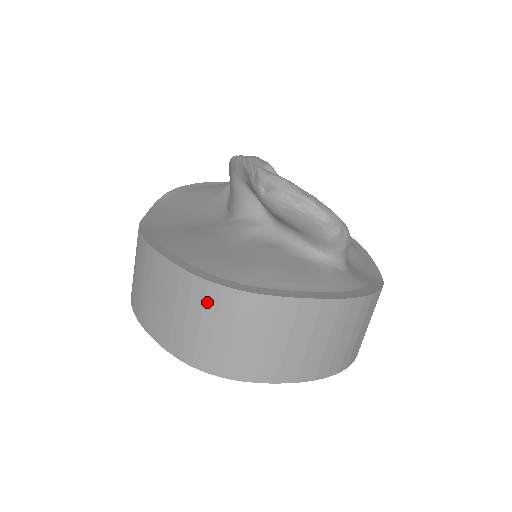
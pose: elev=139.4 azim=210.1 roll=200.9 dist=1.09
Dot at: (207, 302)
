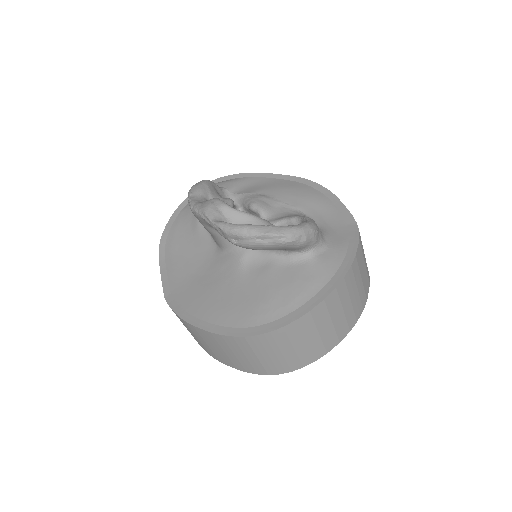
Dot at: (252, 346)
